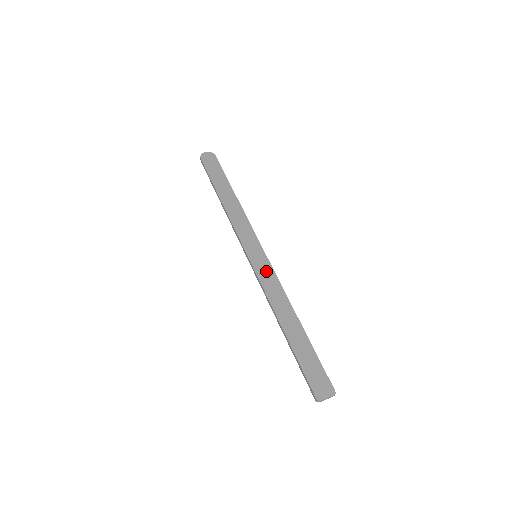
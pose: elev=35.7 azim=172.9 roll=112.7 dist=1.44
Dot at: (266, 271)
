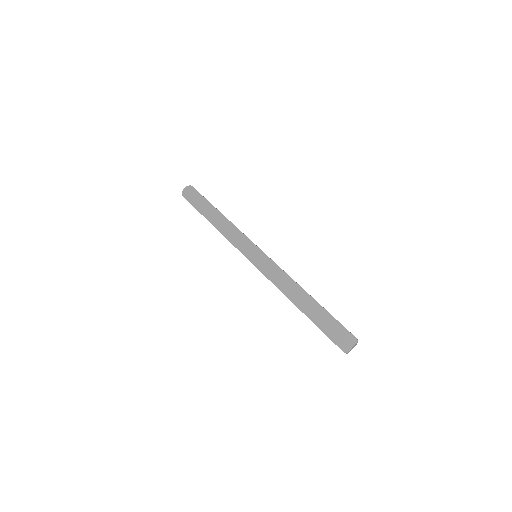
Dot at: (267, 265)
